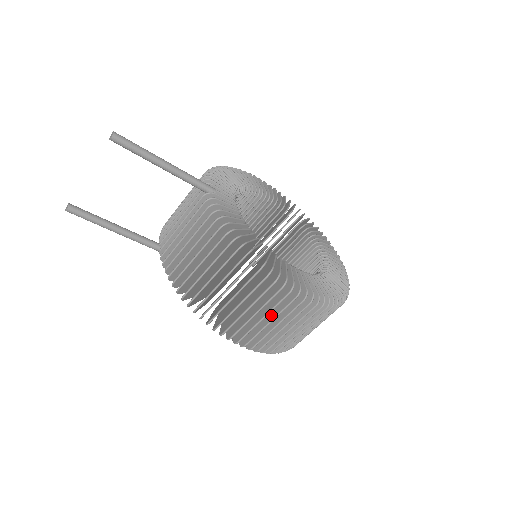
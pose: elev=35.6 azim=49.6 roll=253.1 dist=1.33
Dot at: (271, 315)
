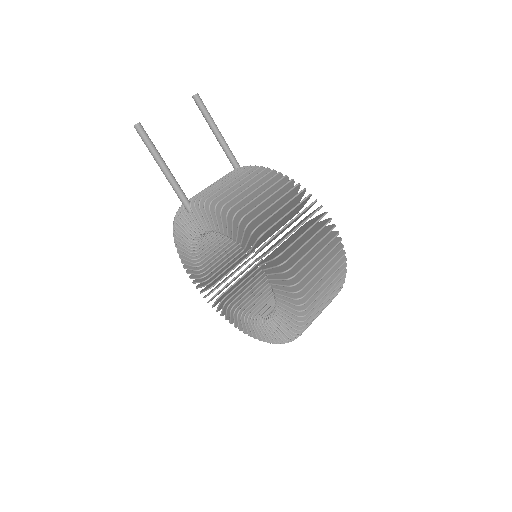
Dot at: (308, 237)
